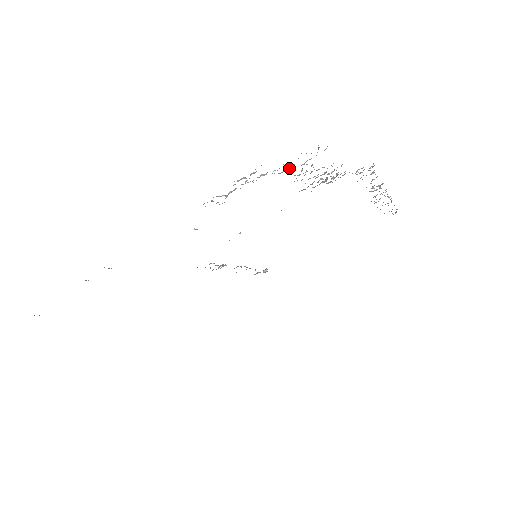
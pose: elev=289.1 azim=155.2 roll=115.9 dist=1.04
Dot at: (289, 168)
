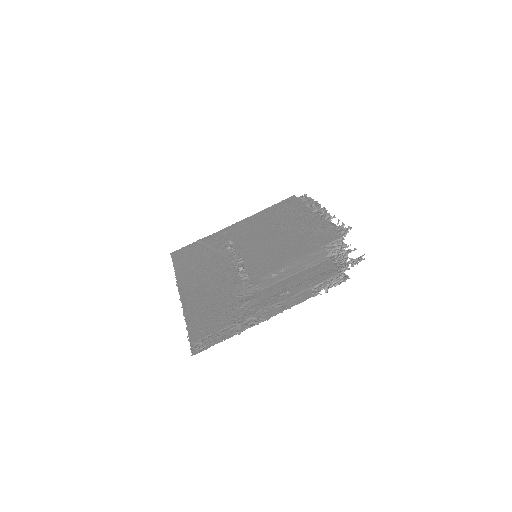
Dot at: (347, 267)
